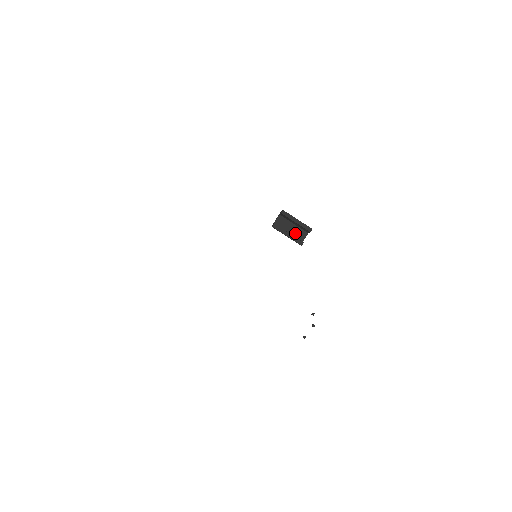
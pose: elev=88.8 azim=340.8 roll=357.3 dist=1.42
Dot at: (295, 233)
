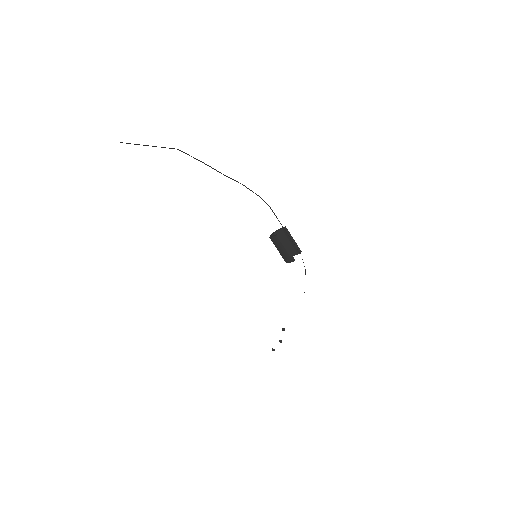
Dot at: occluded
